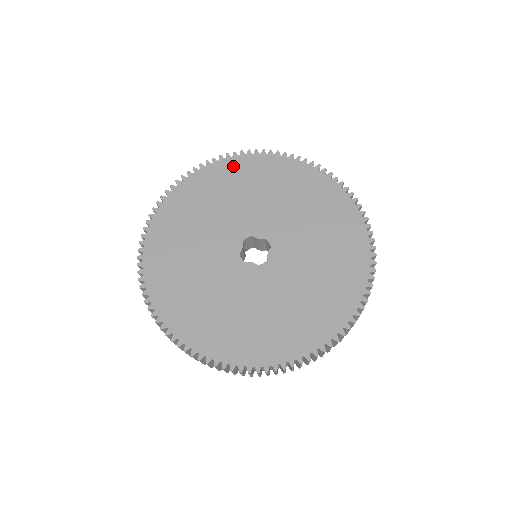
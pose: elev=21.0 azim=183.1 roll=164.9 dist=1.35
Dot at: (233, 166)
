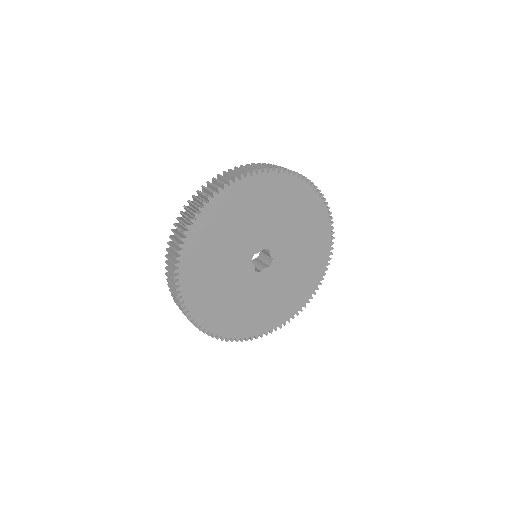
Dot at: (307, 196)
